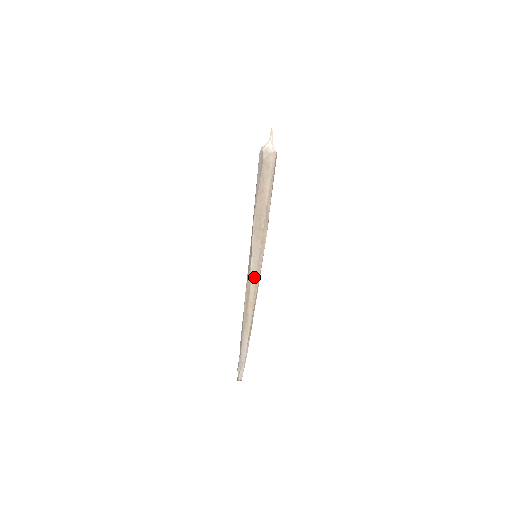
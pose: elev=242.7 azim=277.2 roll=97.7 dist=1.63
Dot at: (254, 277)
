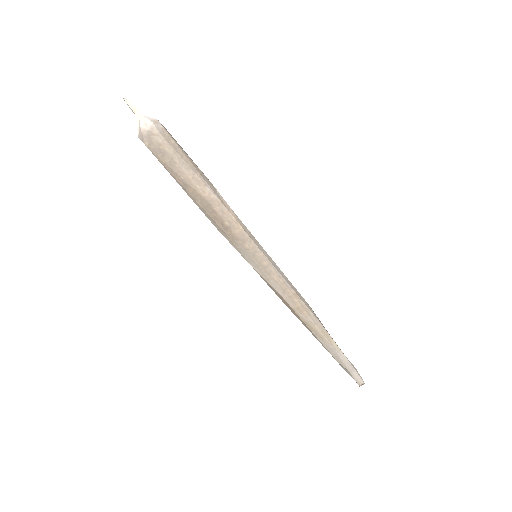
Dot at: (273, 282)
